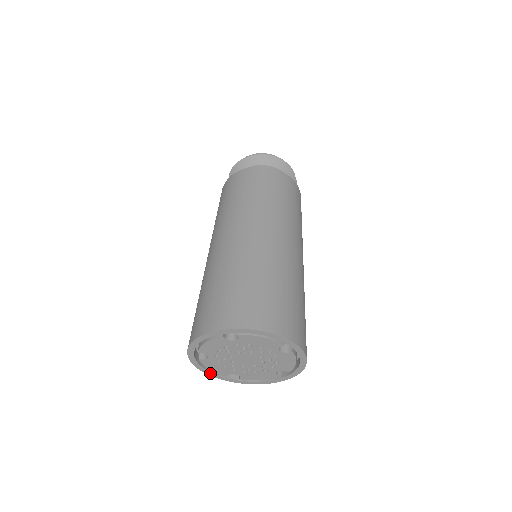
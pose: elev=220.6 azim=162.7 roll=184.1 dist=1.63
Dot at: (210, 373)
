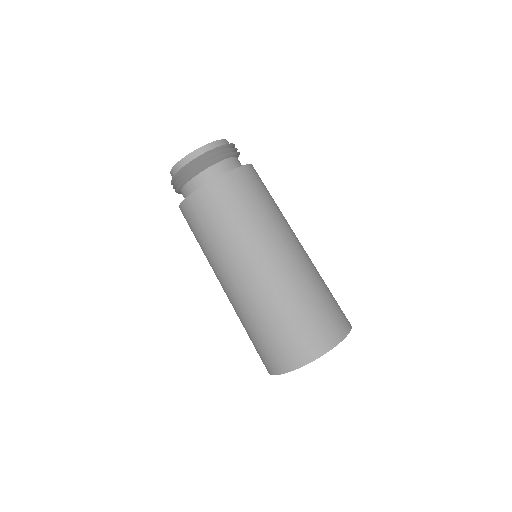
Dot at: occluded
